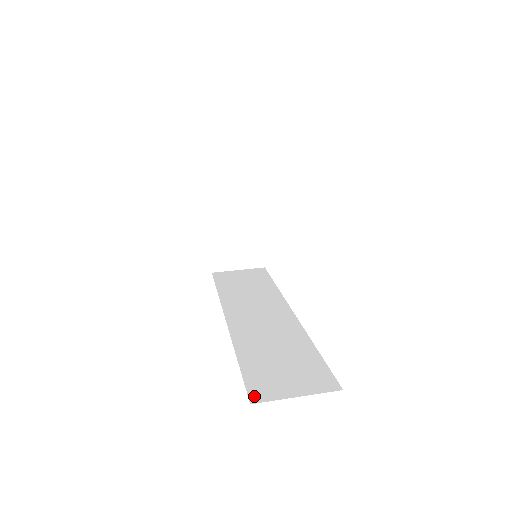
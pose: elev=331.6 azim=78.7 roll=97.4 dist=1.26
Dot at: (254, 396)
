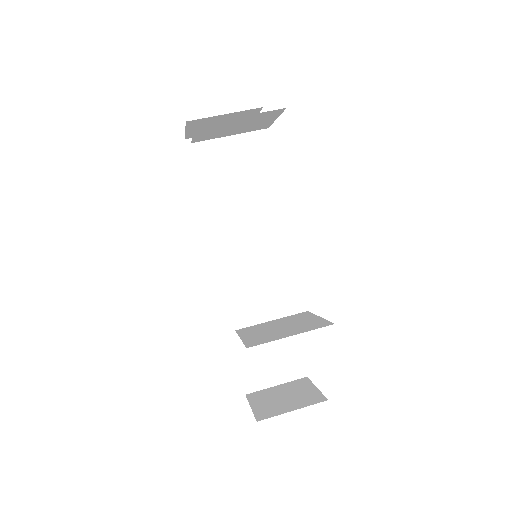
Dot at: (248, 386)
